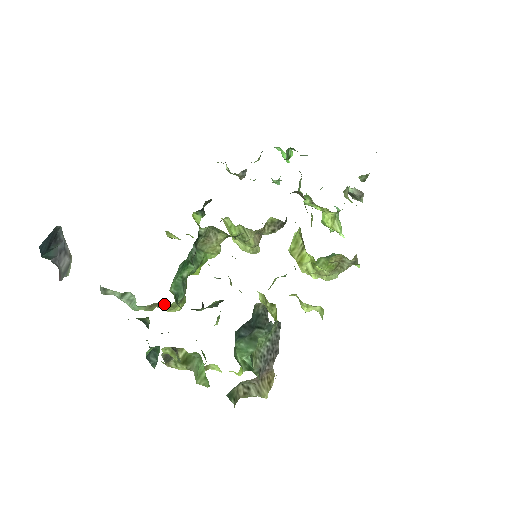
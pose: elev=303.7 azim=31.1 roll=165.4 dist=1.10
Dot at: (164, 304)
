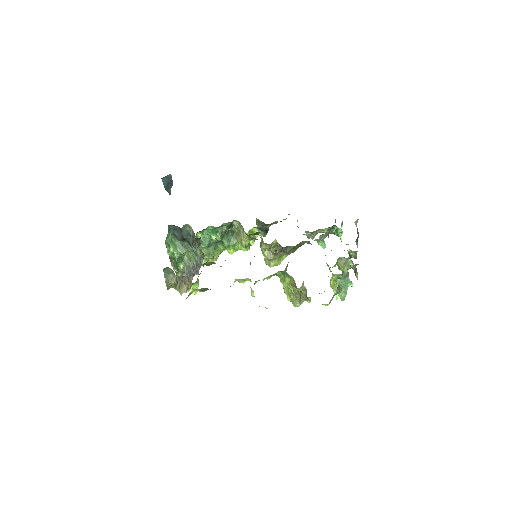
Dot at: occluded
